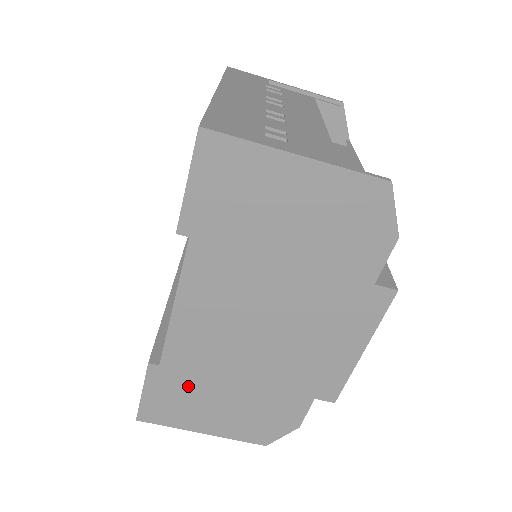
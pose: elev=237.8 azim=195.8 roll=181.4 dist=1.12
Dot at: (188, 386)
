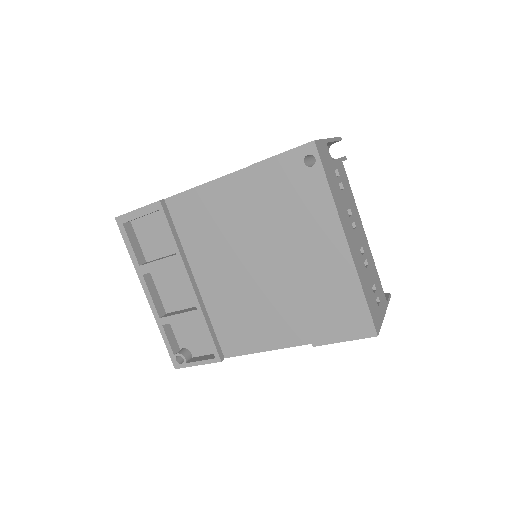
Dot at: occluded
